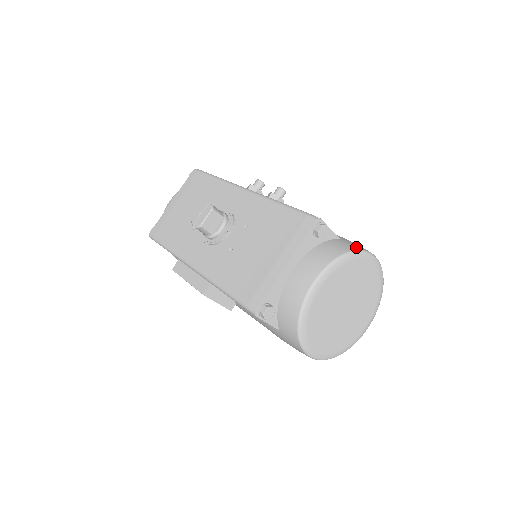
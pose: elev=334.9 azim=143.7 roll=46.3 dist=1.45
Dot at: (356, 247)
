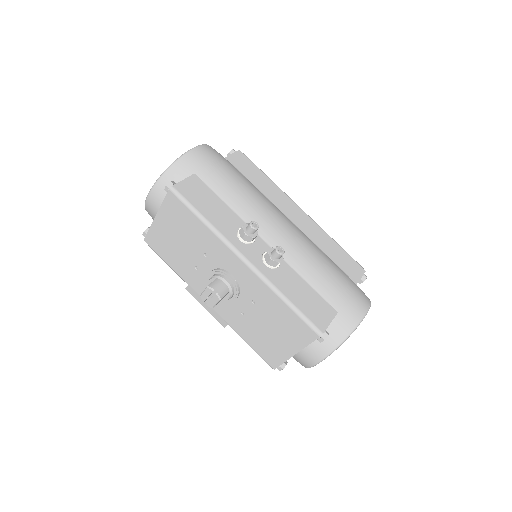
Dot at: (351, 326)
